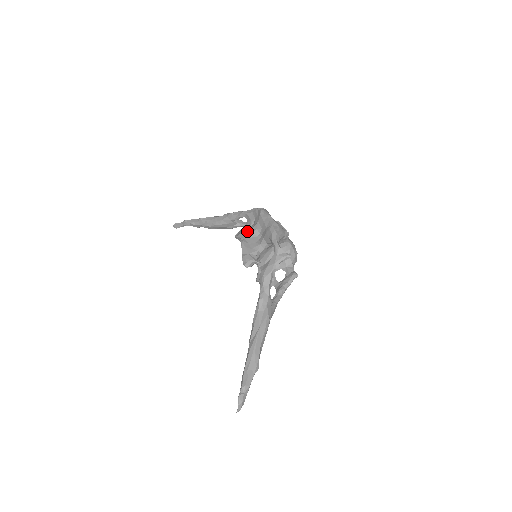
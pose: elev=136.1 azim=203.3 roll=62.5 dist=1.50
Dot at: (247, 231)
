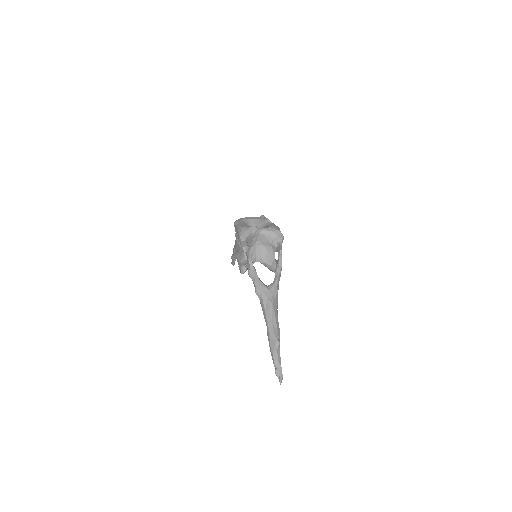
Dot at: occluded
